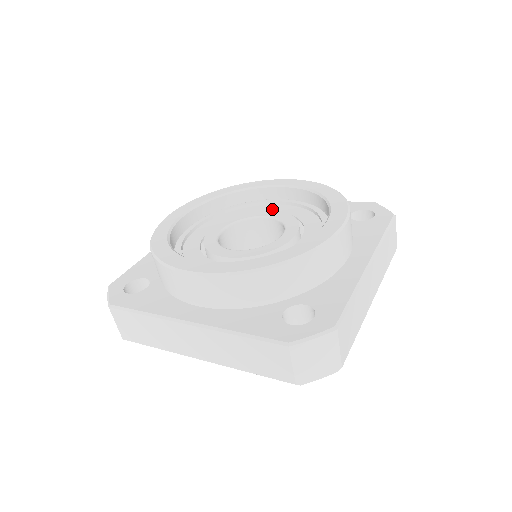
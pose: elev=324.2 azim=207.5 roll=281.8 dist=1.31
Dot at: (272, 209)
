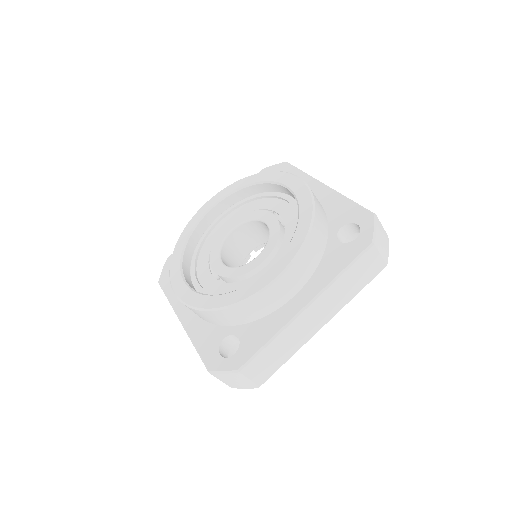
Dot at: (278, 209)
